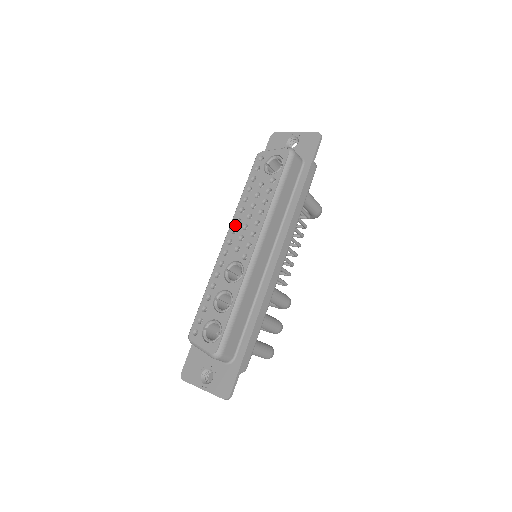
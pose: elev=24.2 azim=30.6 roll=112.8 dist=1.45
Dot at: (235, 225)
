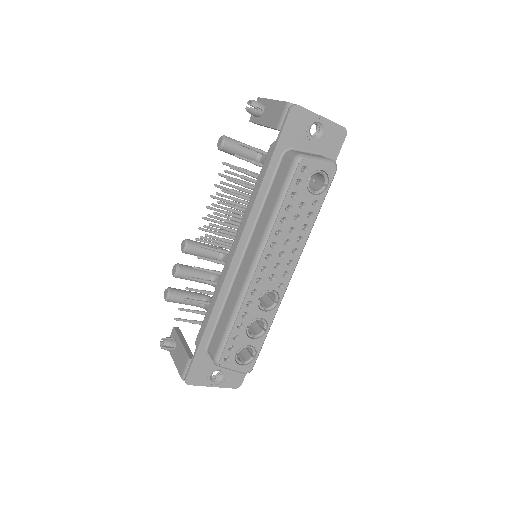
Dot at: (270, 251)
